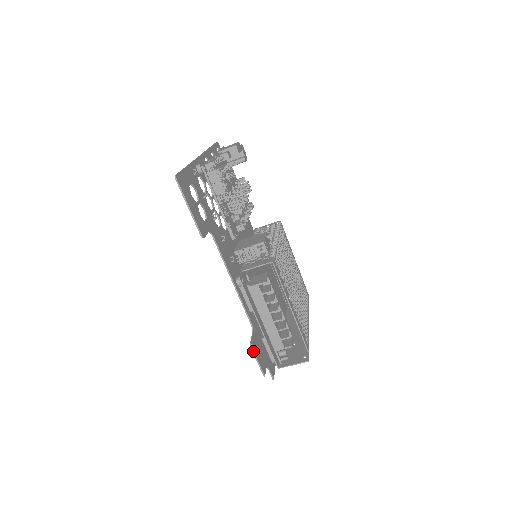
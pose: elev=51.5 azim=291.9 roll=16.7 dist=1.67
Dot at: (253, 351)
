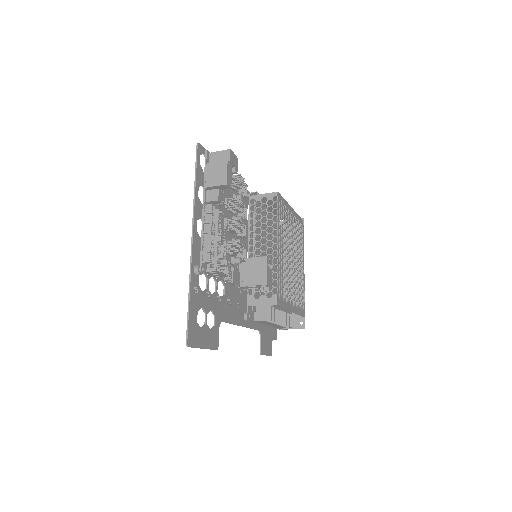
Dot at: occluded
